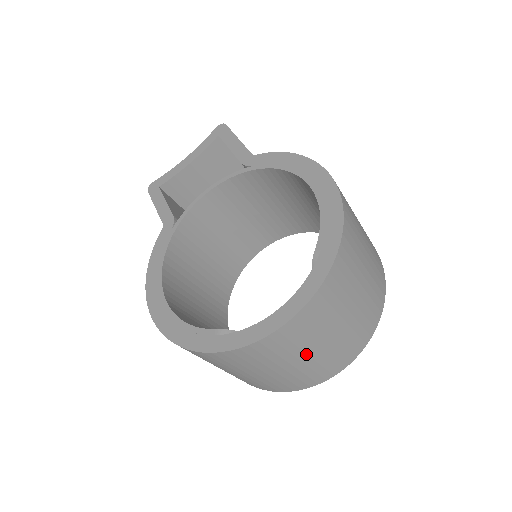
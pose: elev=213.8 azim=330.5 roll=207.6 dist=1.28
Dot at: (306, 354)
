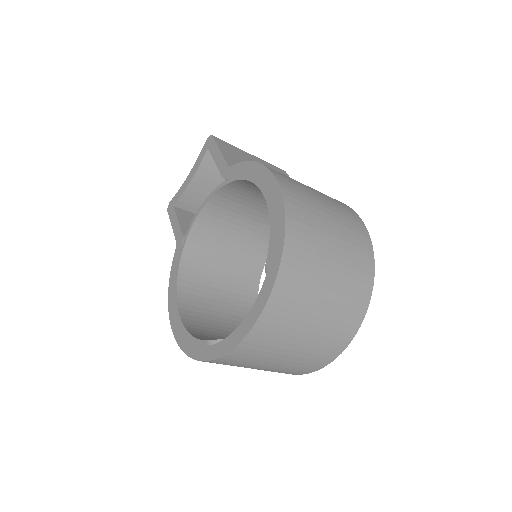
Dot at: (288, 350)
